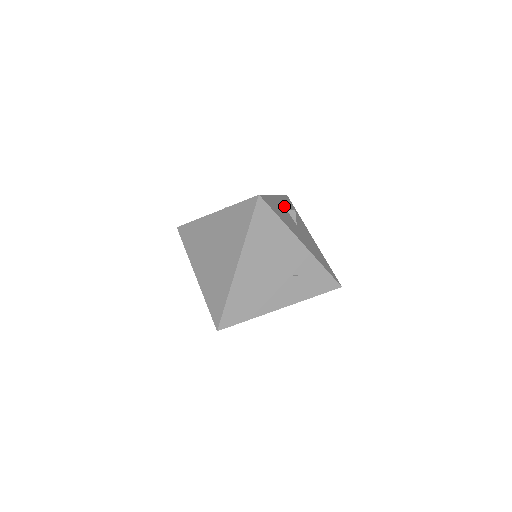
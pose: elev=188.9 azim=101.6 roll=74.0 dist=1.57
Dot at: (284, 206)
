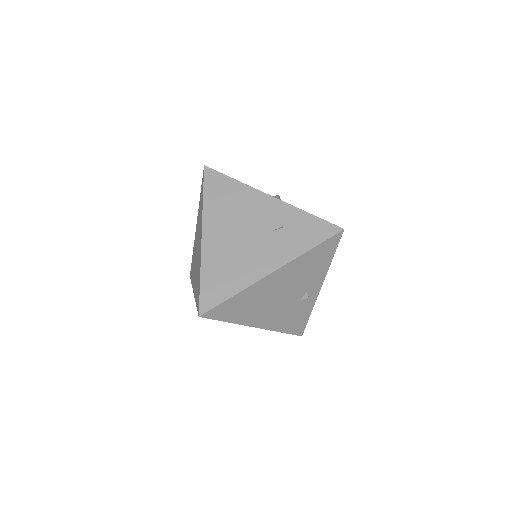
Dot at: occluded
